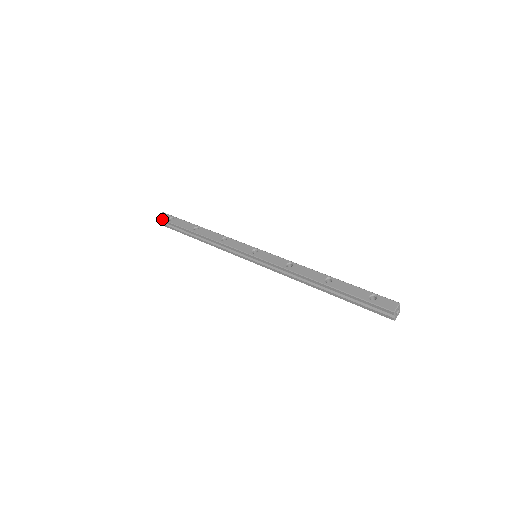
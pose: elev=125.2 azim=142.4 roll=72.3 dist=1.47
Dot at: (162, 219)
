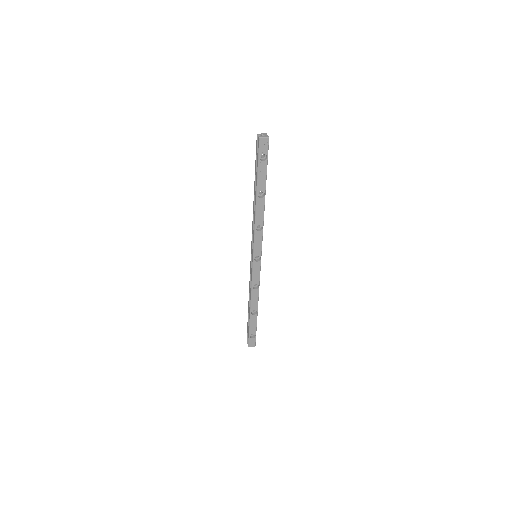
Dot at: (247, 336)
